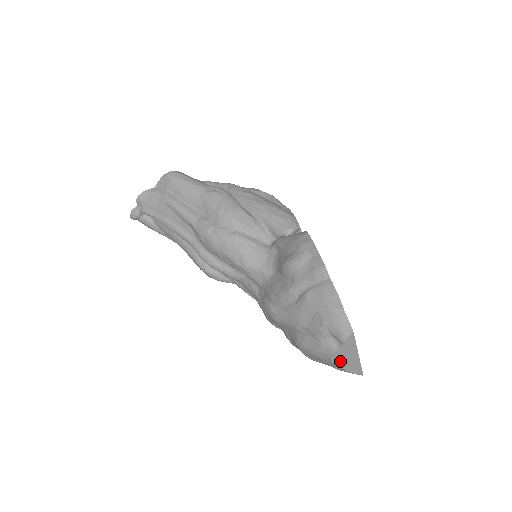
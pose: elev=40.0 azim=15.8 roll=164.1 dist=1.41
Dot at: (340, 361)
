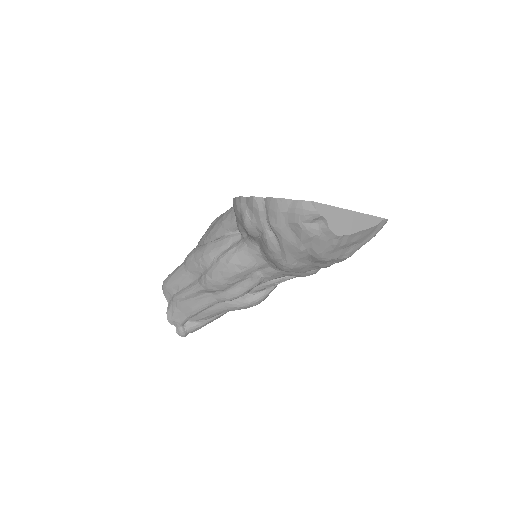
Dot at: (346, 229)
